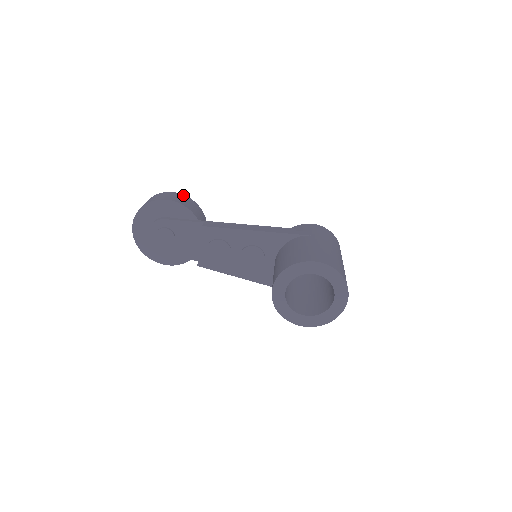
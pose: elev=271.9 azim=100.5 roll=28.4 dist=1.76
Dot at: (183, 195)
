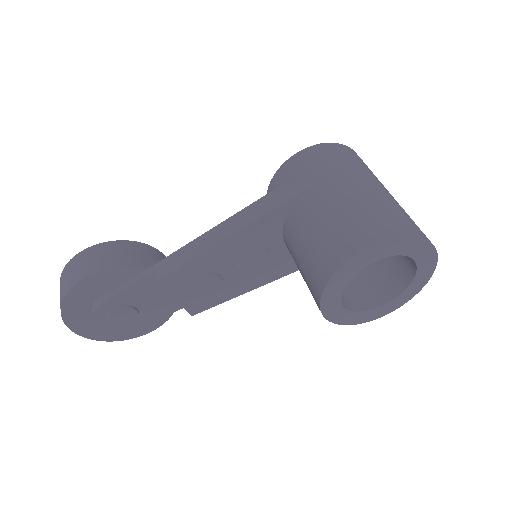
Dot at: (96, 246)
